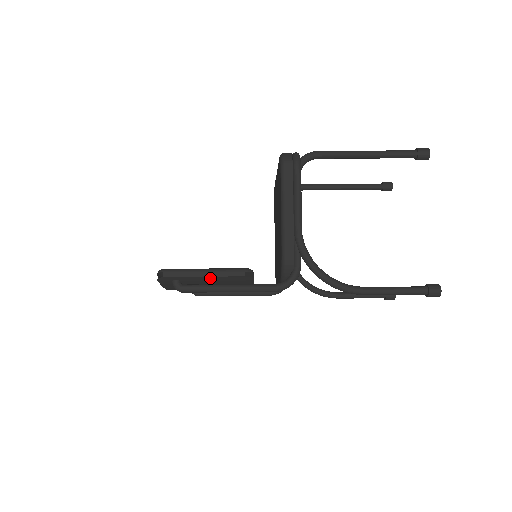
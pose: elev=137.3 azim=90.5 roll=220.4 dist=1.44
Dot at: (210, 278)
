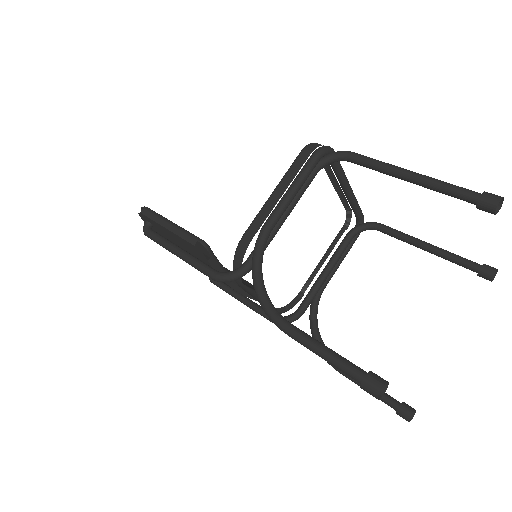
Dot at: (172, 234)
